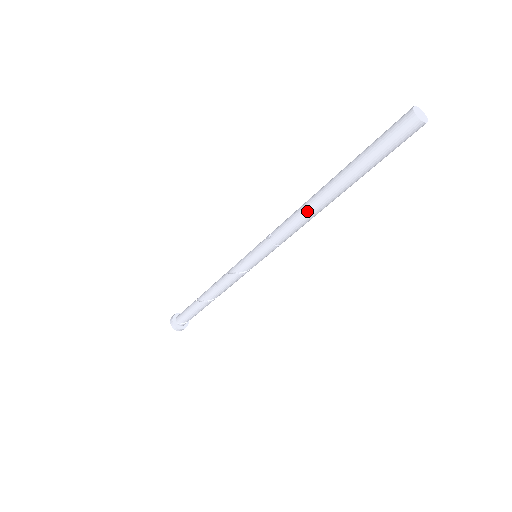
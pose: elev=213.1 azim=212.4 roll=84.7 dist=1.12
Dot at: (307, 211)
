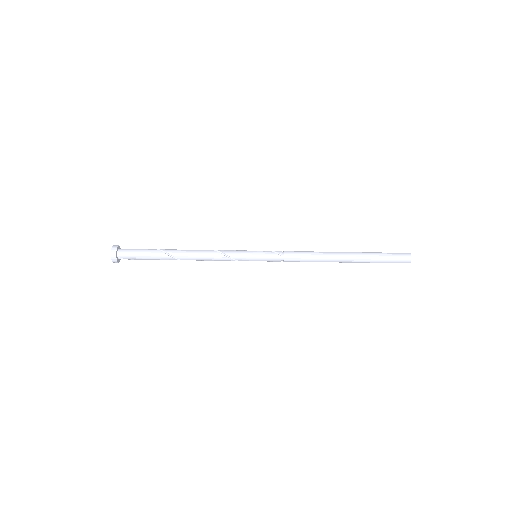
Dot at: (323, 260)
